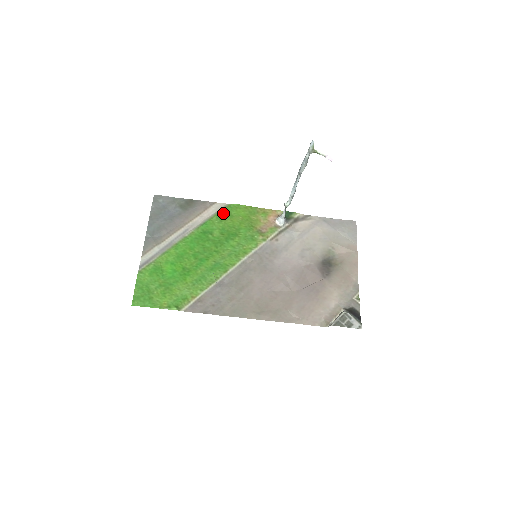
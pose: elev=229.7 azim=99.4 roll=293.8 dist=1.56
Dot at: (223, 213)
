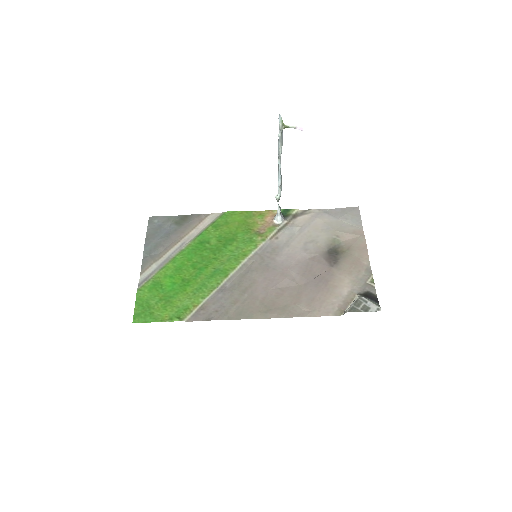
Dot at: (218, 222)
